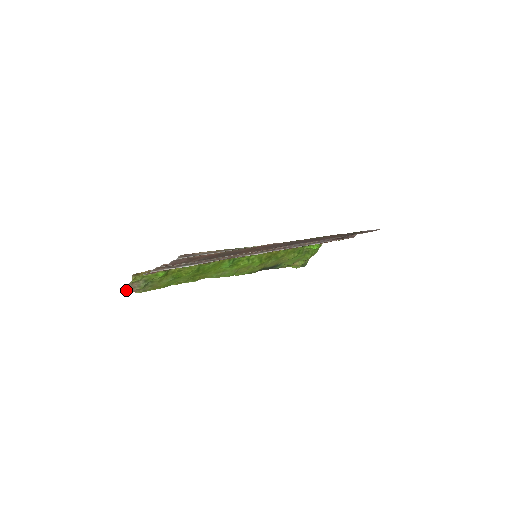
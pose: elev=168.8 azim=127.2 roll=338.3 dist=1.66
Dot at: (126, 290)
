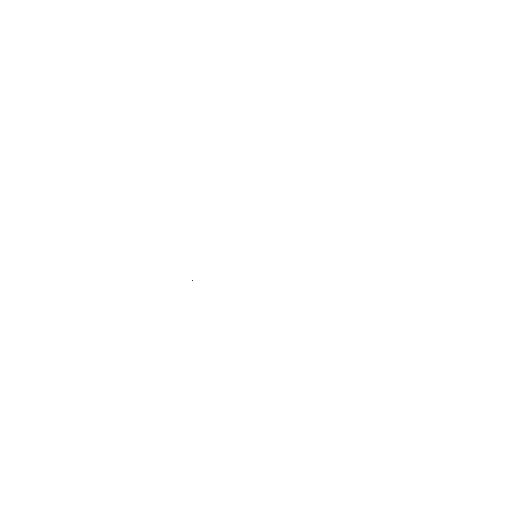
Dot at: occluded
